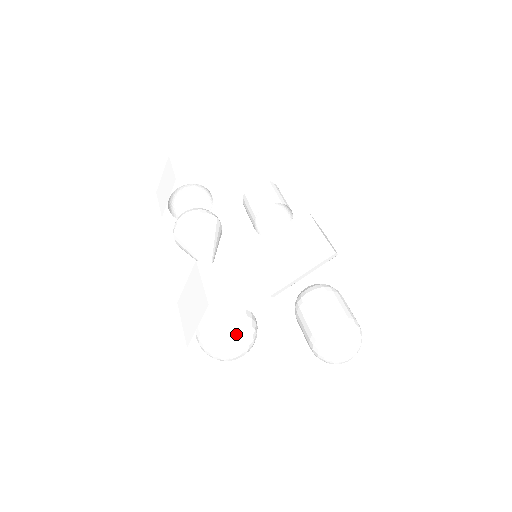
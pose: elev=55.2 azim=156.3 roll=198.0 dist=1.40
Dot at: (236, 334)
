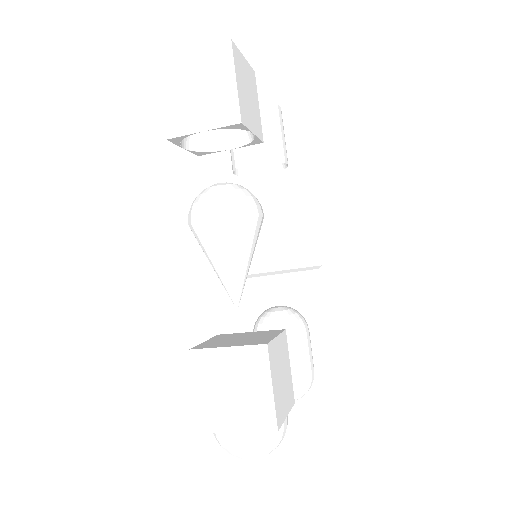
Dot at: (275, 448)
